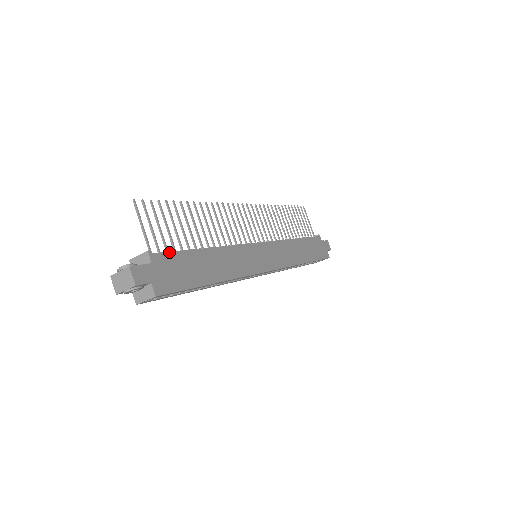
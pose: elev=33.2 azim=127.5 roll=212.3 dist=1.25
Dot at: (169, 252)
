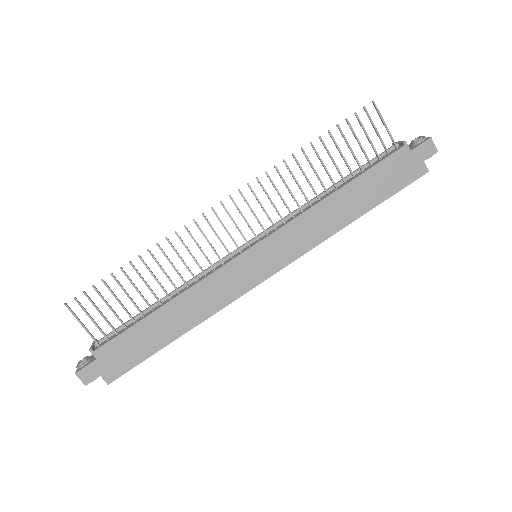
Dot at: (113, 338)
